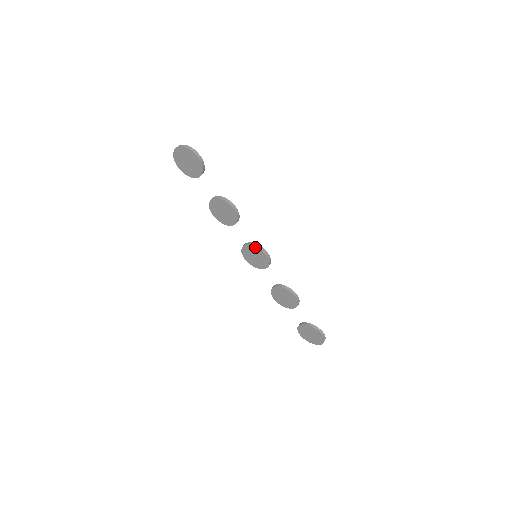
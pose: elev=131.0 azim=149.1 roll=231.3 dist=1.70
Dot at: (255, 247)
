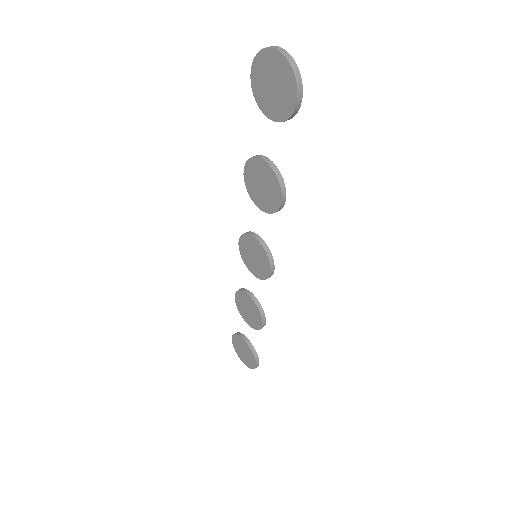
Dot at: (265, 253)
